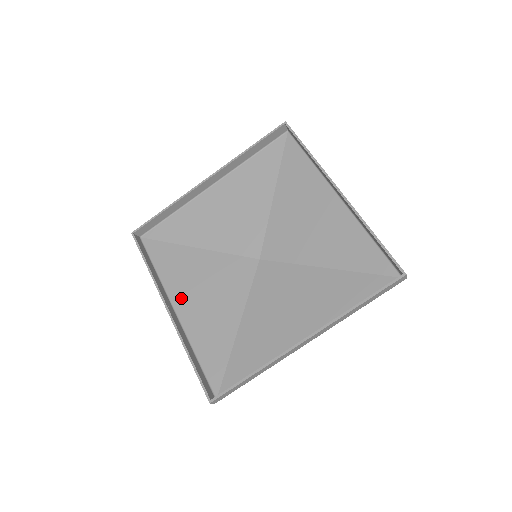
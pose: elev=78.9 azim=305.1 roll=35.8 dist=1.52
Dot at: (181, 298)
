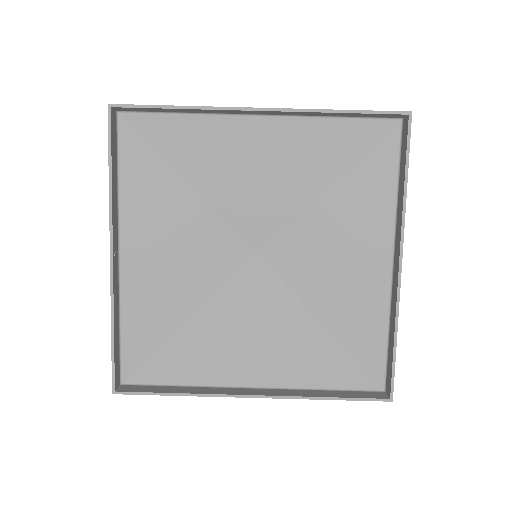
Dot at: (135, 242)
